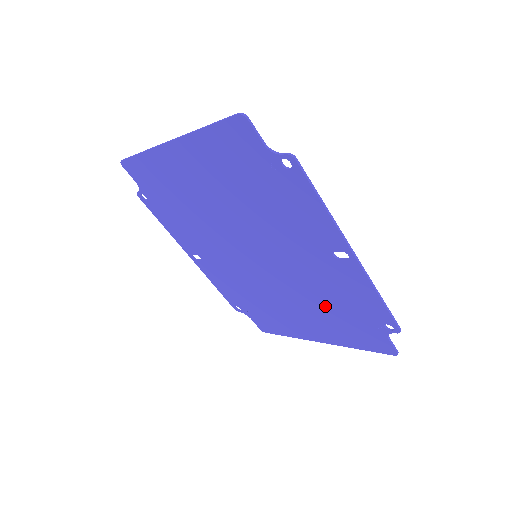
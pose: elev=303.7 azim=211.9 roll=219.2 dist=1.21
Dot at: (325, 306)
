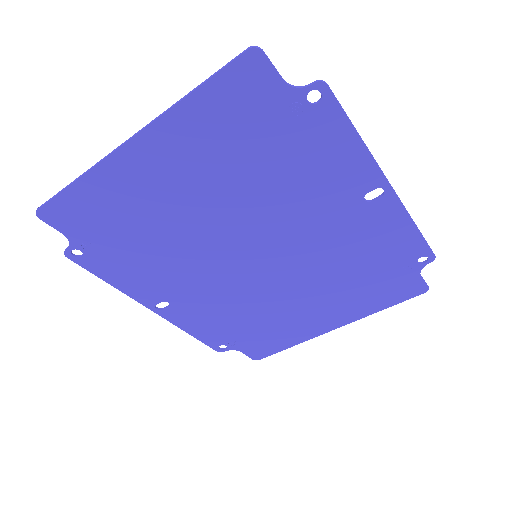
Dot at: (346, 276)
